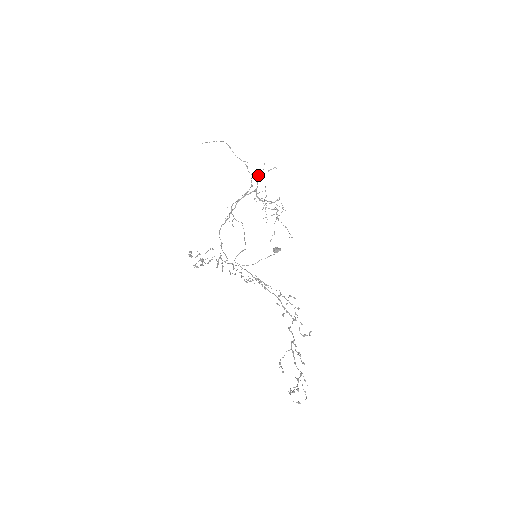
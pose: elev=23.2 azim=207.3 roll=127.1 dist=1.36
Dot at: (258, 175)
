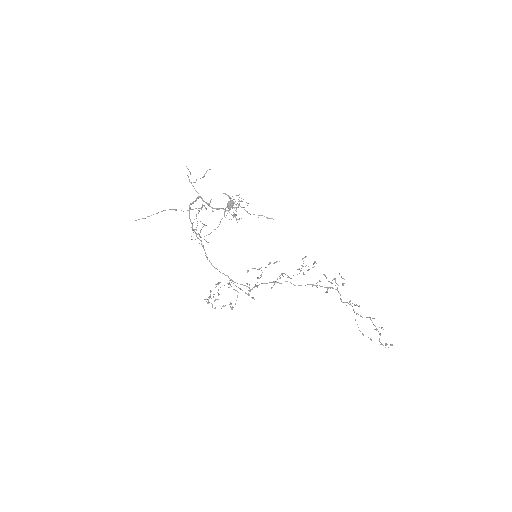
Dot at: occluded
